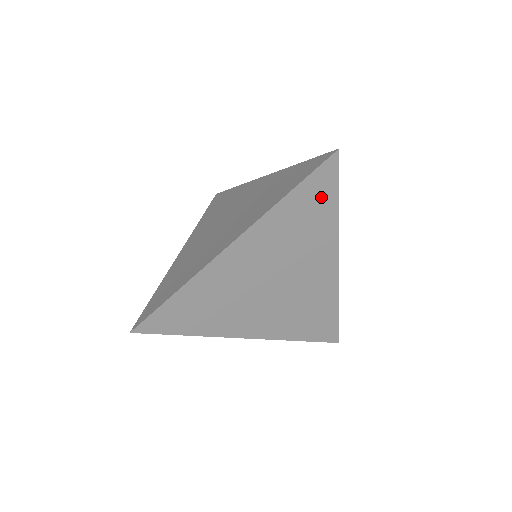
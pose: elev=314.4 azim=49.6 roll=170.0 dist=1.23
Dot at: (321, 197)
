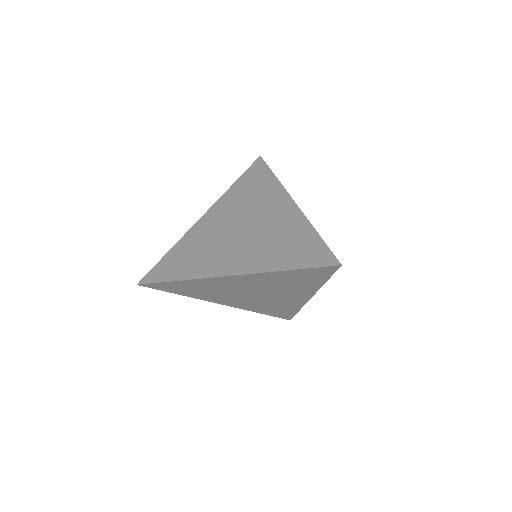
Dot at: (314, 277)
